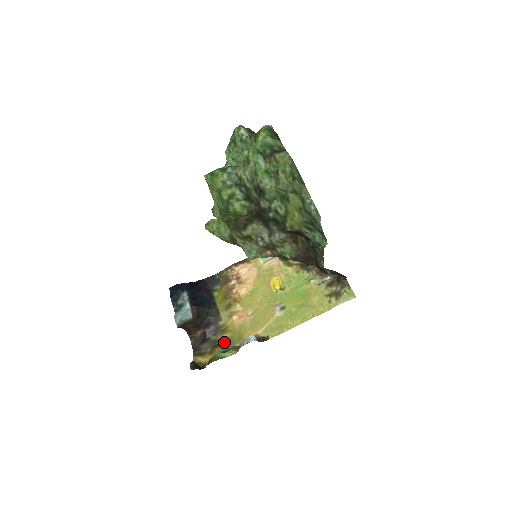
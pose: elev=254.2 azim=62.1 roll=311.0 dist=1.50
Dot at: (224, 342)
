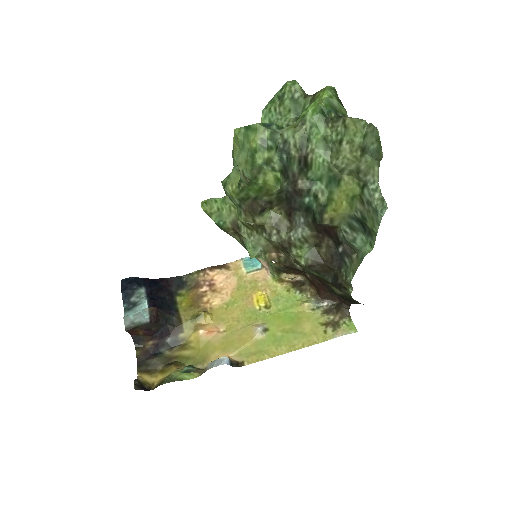
Dot at: (182, 360)
